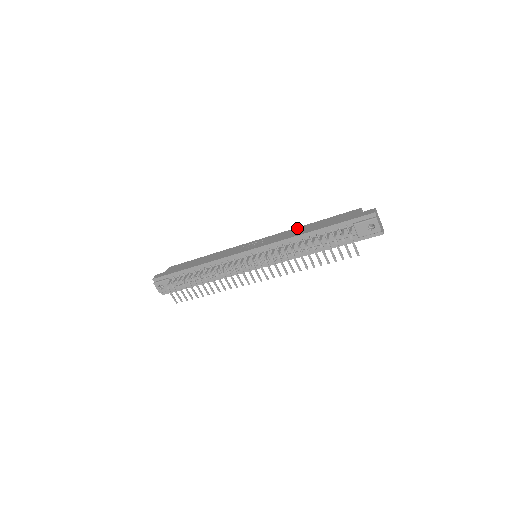
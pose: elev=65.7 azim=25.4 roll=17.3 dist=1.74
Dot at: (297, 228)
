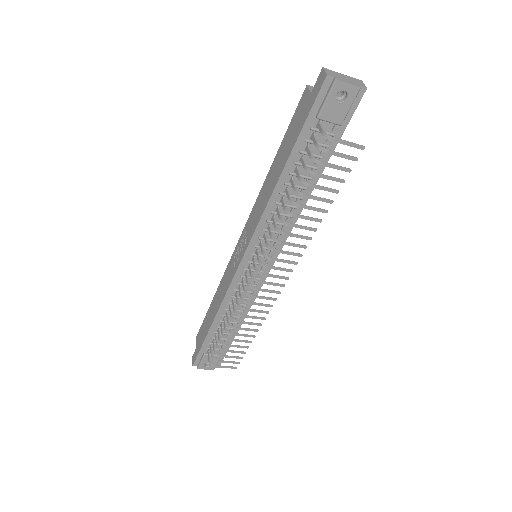
Dot at: (263, 185)
